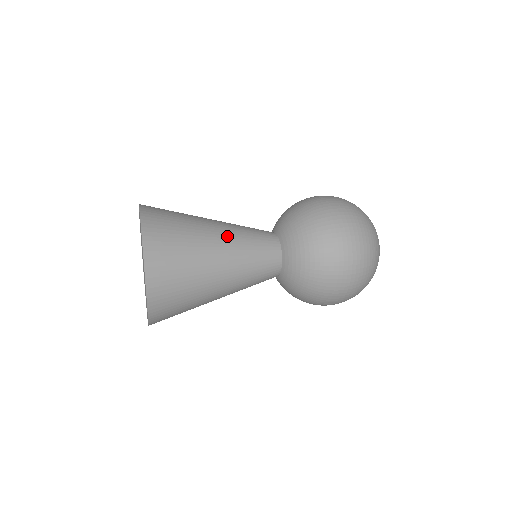
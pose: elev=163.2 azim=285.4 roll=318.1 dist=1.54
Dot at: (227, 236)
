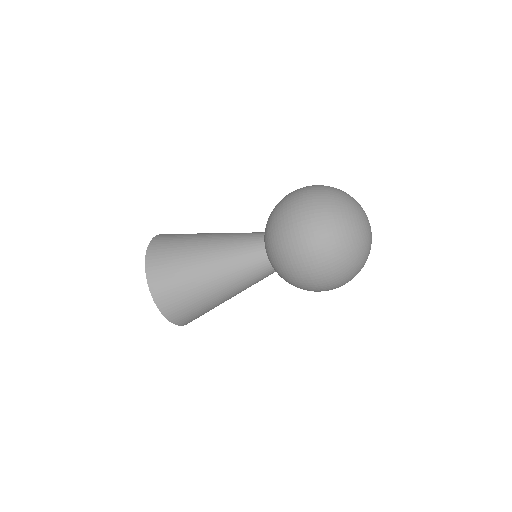
Dot at: occluded
